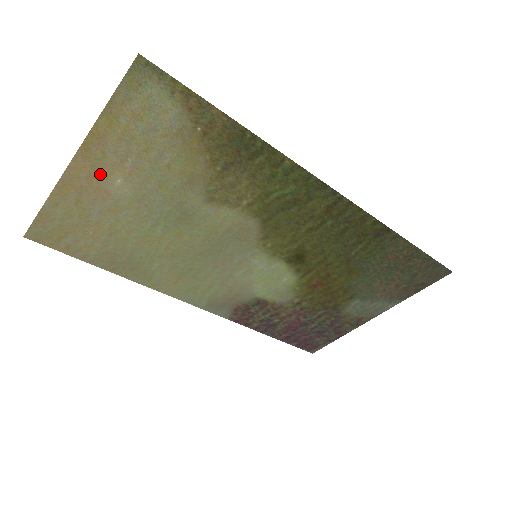
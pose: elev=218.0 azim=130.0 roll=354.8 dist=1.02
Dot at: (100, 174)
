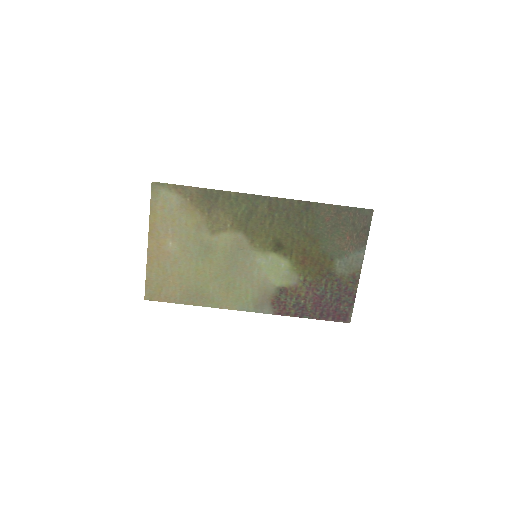
Dot at: (161, 244)
